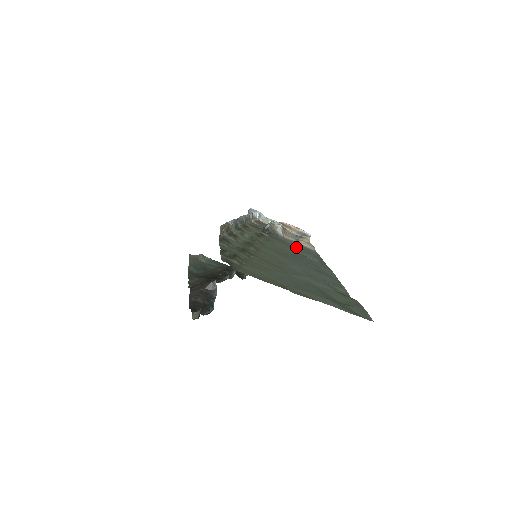
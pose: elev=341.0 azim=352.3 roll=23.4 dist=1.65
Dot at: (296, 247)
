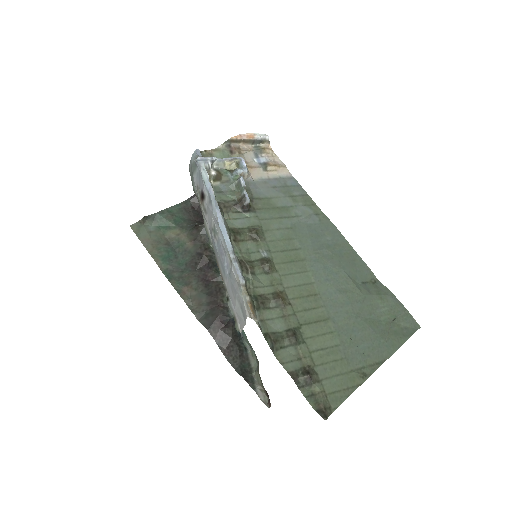
Dot at: (280, 200)
